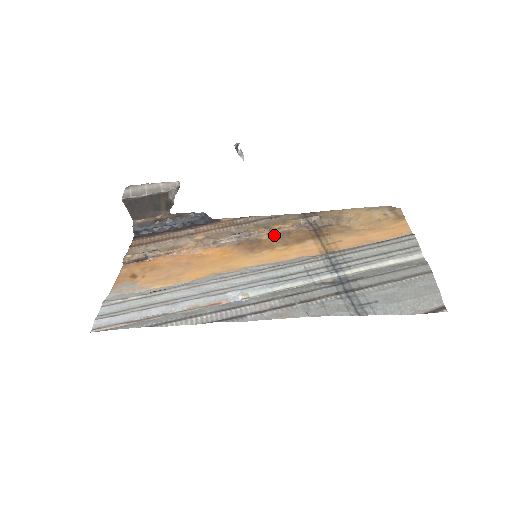
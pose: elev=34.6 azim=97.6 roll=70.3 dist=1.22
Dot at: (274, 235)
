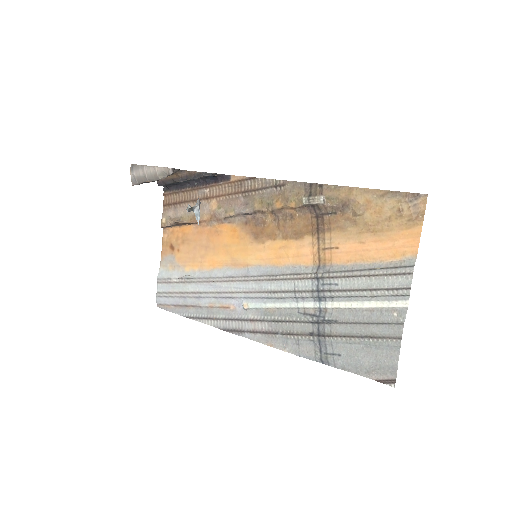
Dot at: (277, 217)
